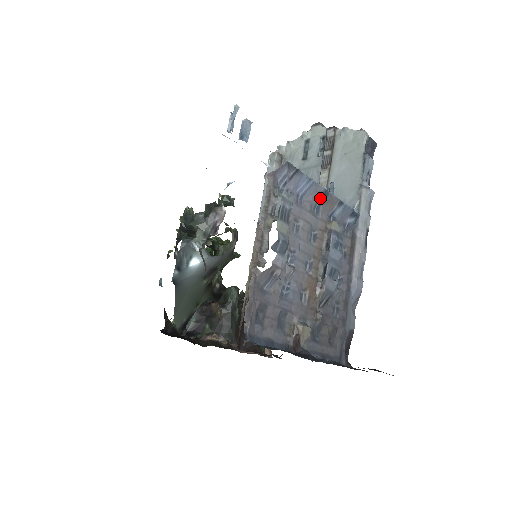
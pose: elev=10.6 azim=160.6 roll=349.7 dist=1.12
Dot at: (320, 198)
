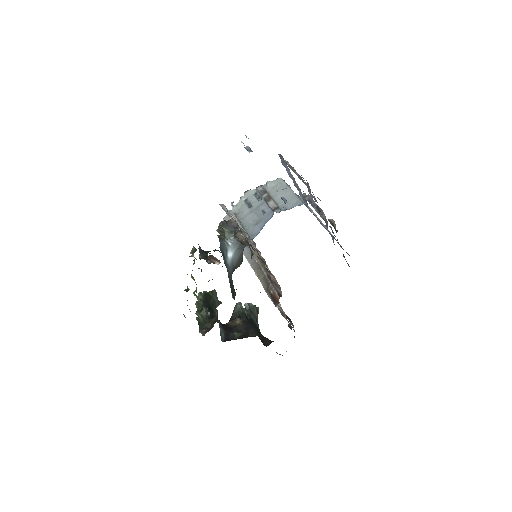
Dot at: (294, 182)
